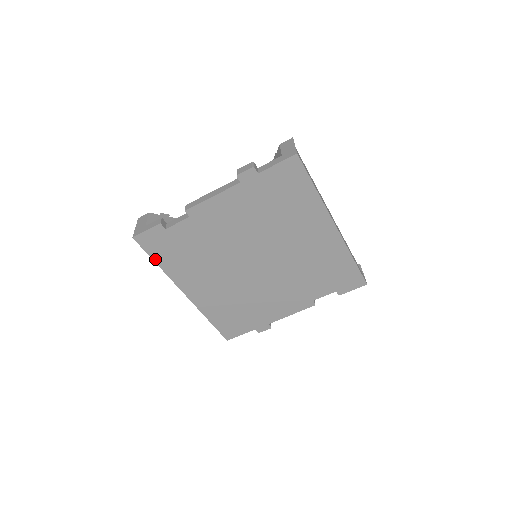
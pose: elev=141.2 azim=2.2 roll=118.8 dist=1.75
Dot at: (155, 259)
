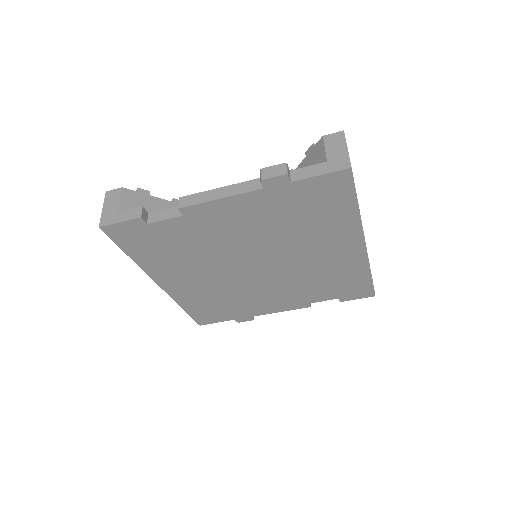
Dot at: (127, 251)
